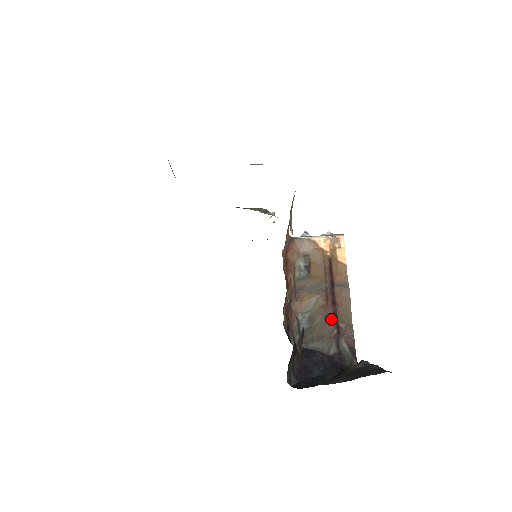
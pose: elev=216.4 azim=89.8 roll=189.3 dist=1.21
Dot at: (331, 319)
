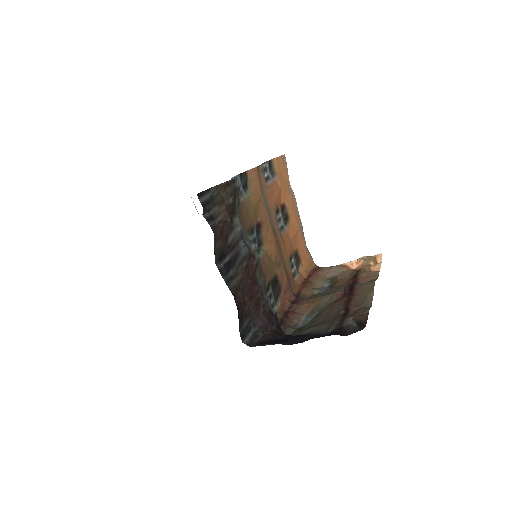
Dot at: (340, 304)
